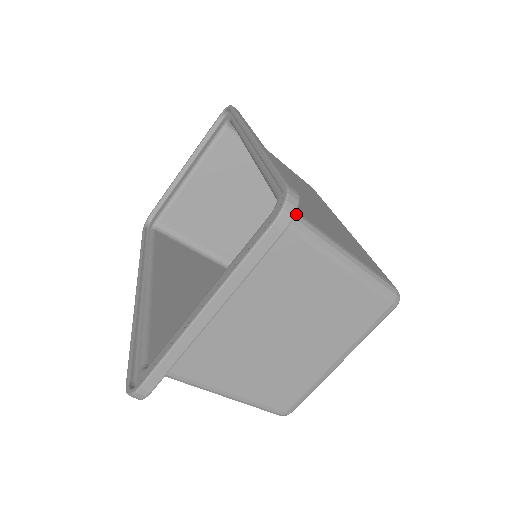
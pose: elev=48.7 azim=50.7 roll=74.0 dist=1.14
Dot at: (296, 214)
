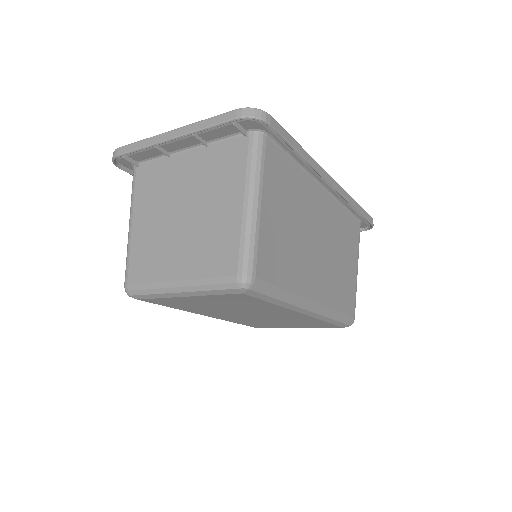
Dot at: (262, 148)
